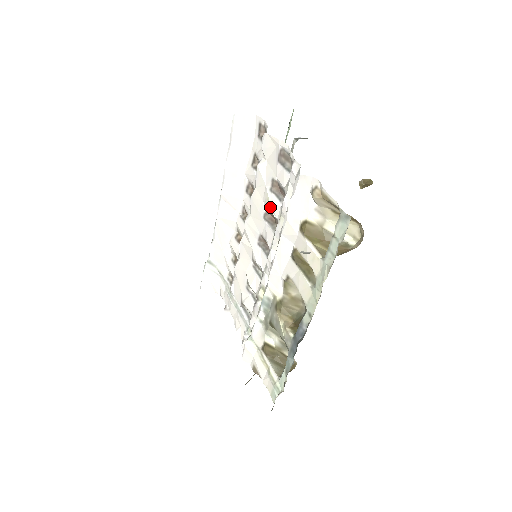
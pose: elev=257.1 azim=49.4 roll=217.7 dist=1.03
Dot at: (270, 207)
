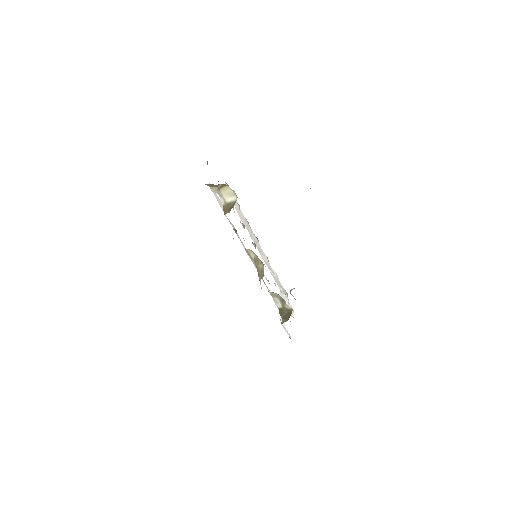
Dot at: occluded
